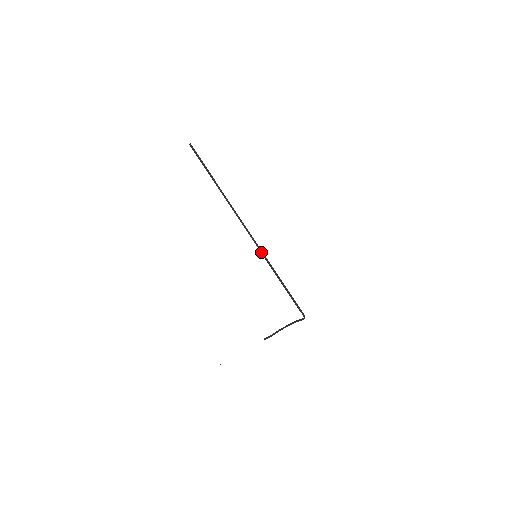
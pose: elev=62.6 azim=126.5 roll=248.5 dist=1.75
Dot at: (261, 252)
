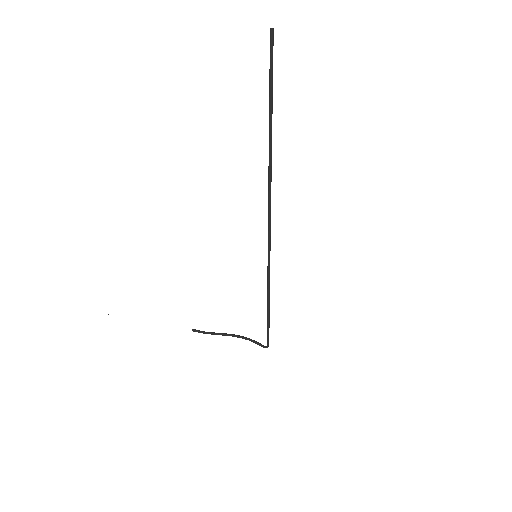
Dot at: (269, 259)
